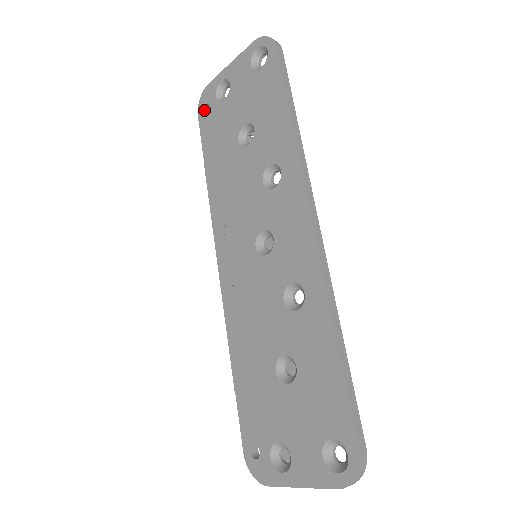
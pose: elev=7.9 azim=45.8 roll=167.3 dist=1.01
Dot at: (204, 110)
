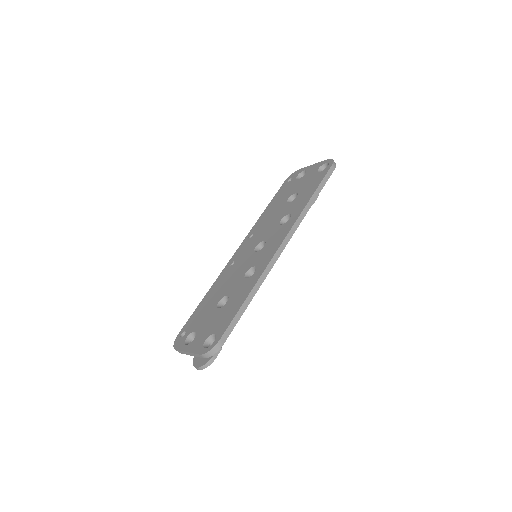
Dot at: (289, 180)
